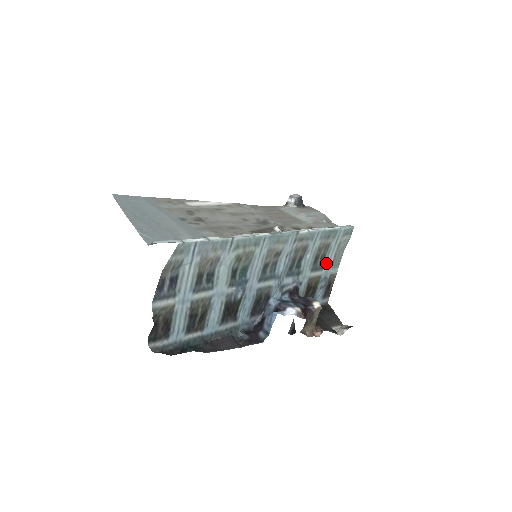
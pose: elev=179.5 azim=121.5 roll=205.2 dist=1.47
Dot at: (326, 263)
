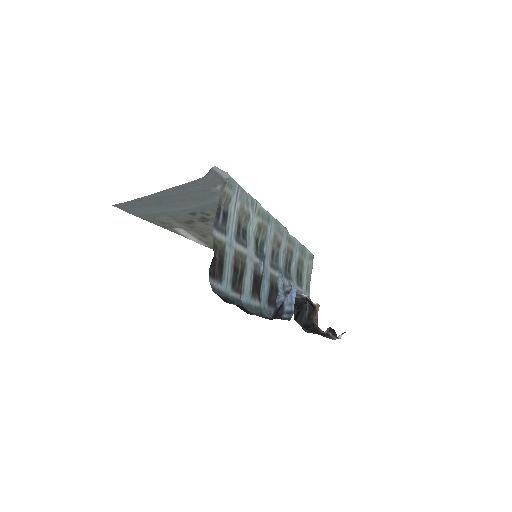
Dot at: (303, 282)
